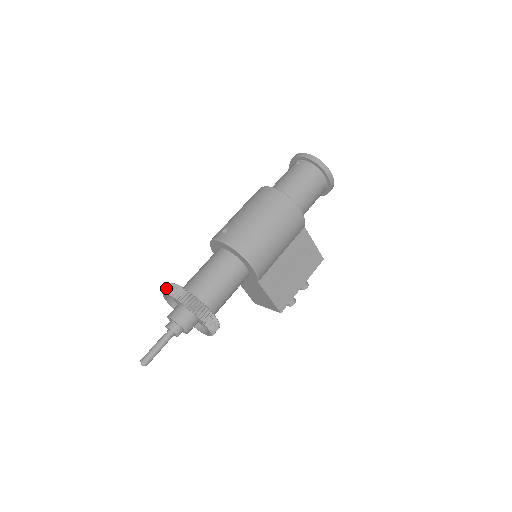
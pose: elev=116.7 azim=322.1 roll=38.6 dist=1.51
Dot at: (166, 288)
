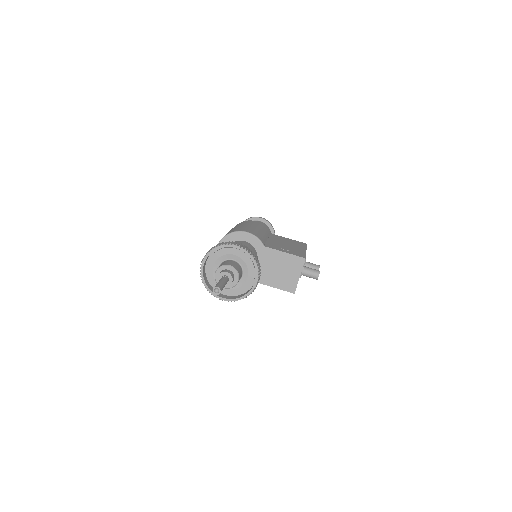
Dot at: (200, 273)
